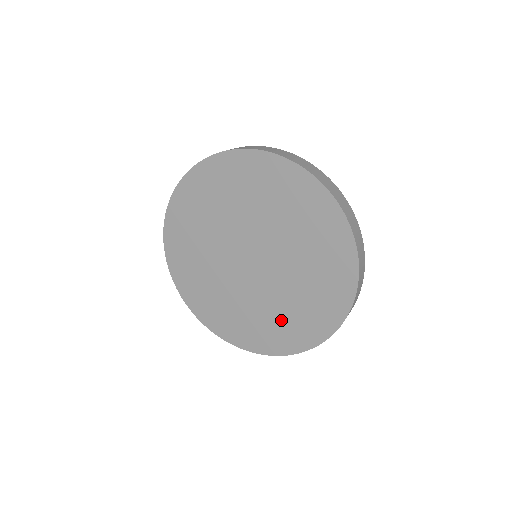
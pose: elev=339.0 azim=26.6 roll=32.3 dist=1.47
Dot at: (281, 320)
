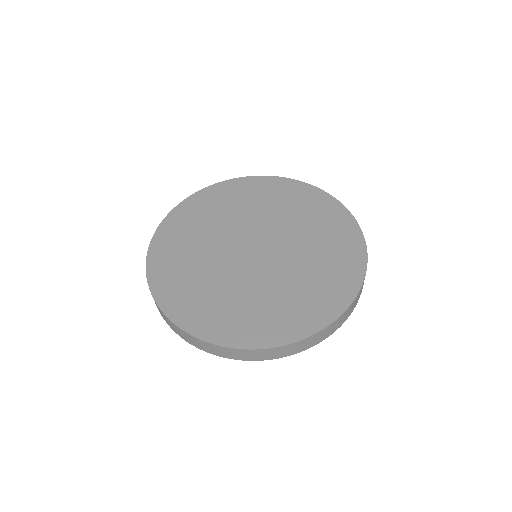
Dot at: (321, 271)
